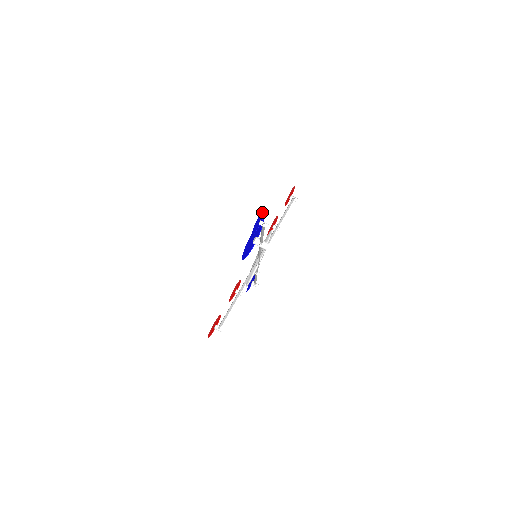
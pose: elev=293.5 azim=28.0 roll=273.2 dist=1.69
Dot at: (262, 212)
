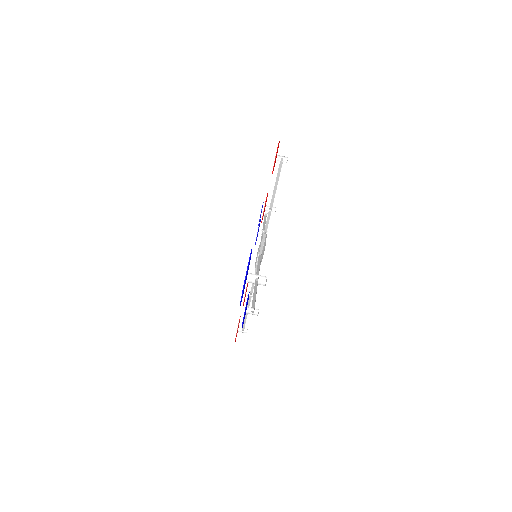
Dot at: occluded
